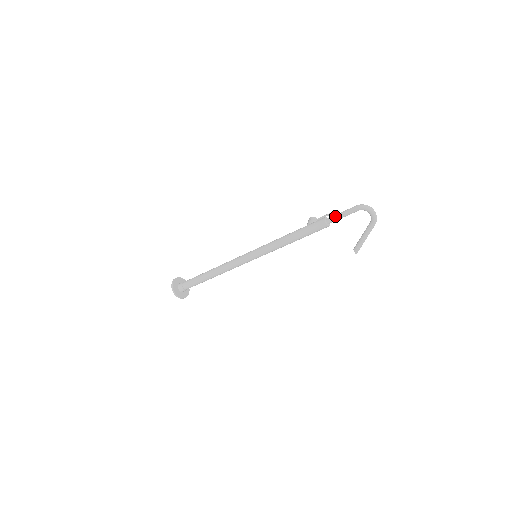
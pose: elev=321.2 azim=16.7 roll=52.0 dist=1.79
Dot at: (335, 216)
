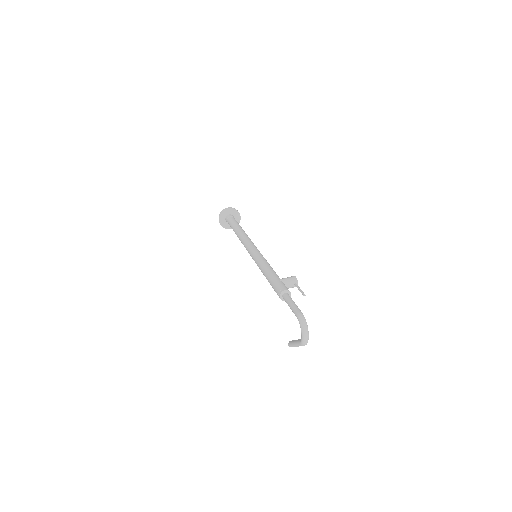
Dot at: (288, 299)
